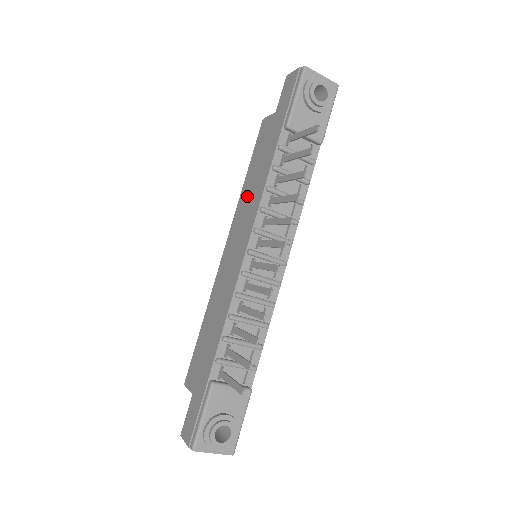
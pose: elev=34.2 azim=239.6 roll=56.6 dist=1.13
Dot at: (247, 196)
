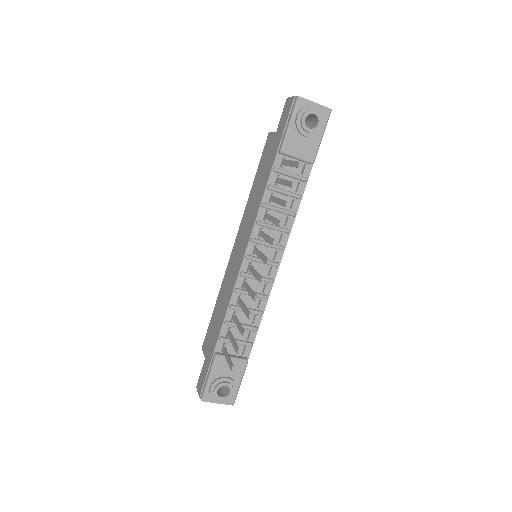
Dot at: (251, 205)
